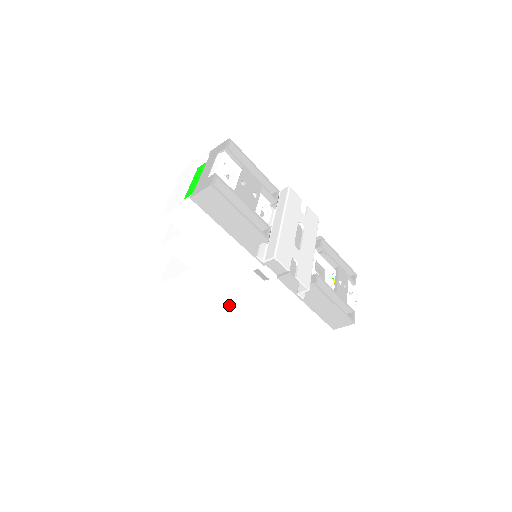
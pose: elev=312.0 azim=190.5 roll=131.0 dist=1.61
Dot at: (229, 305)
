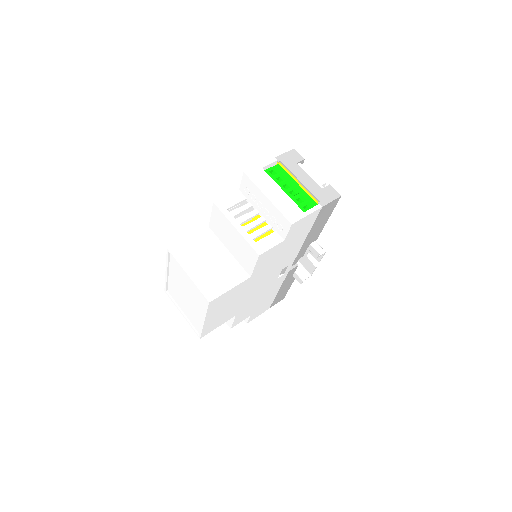
Dot at: (234, 309)
